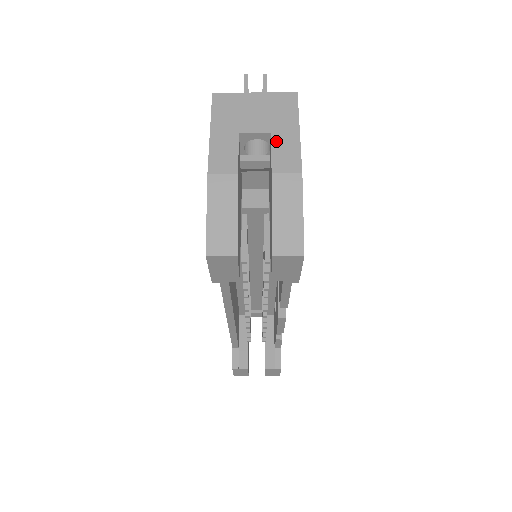
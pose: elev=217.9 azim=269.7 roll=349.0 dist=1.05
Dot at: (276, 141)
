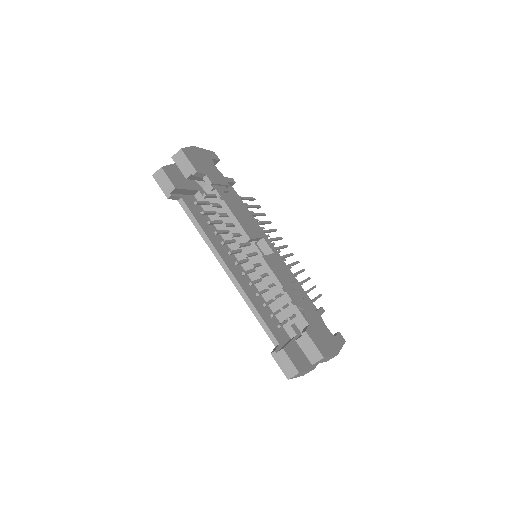
Dot at: occluded
